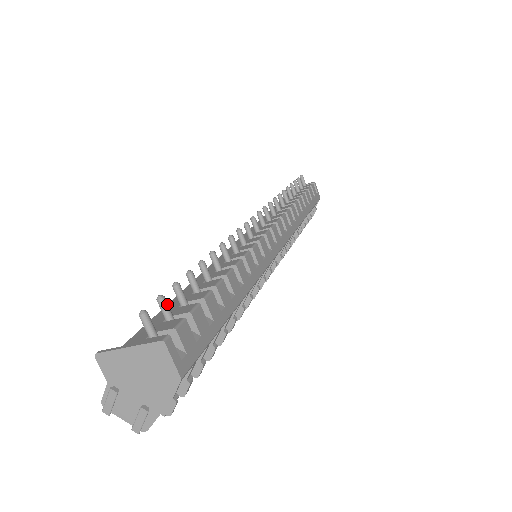
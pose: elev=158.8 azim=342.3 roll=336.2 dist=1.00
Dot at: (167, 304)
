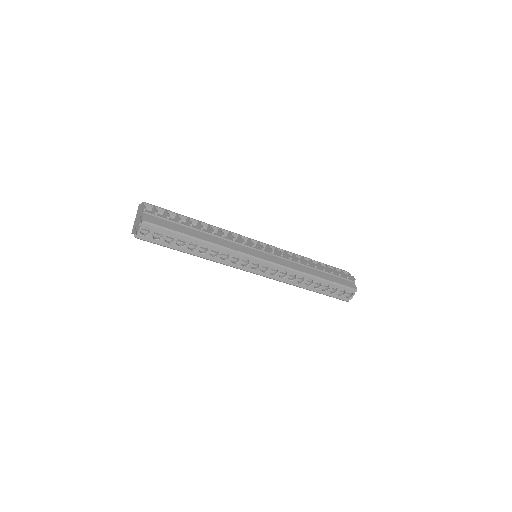
Dot at: occluded
